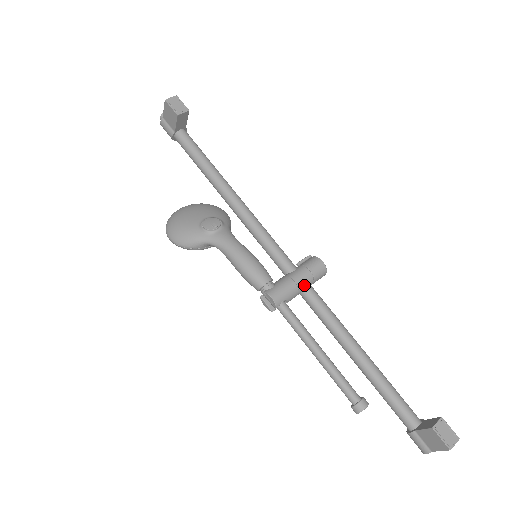
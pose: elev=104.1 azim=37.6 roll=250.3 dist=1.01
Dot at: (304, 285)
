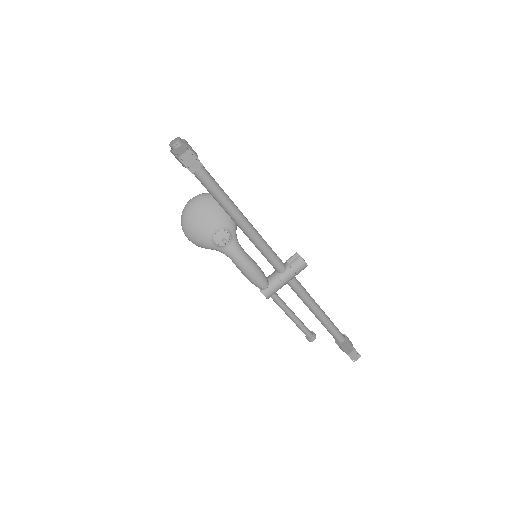
Dot at: (289, 281)
